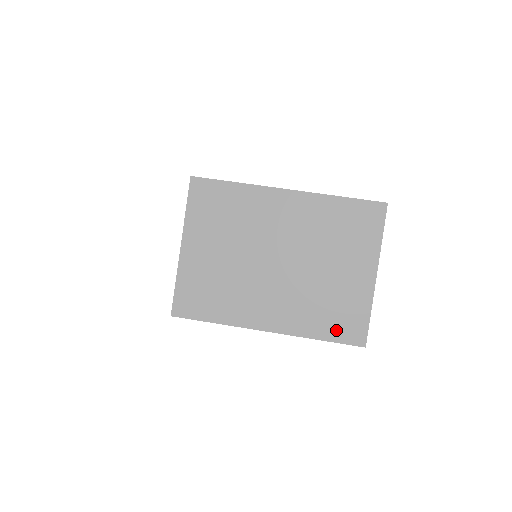
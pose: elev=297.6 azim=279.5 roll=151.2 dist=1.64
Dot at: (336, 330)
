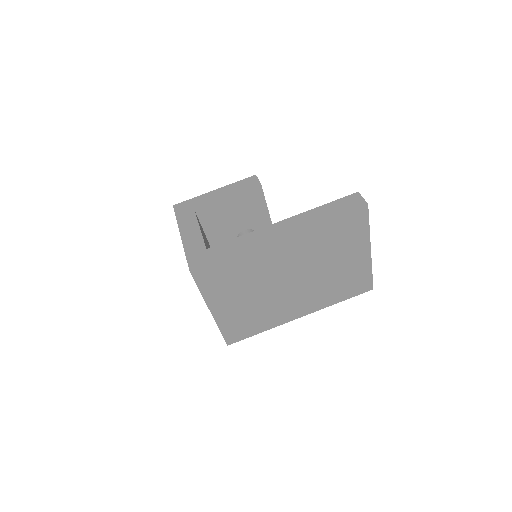
Dot at: (350, 292)
